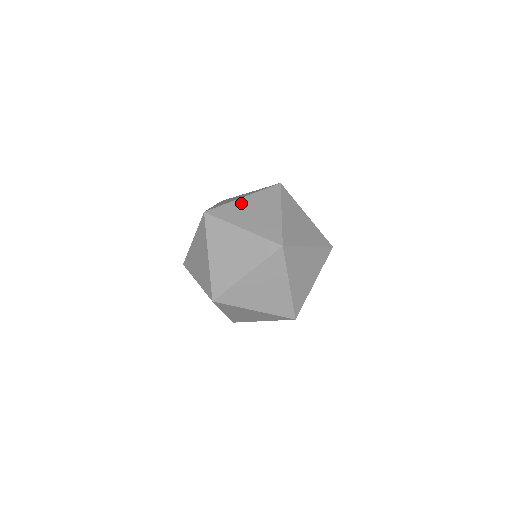
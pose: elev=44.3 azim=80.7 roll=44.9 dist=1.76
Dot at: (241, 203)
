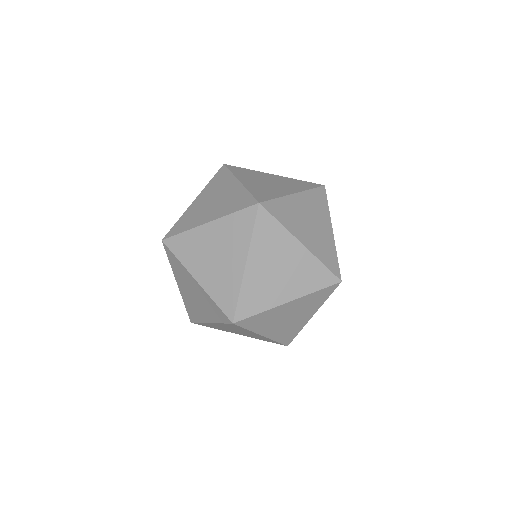
Dot at: (194, 206)
